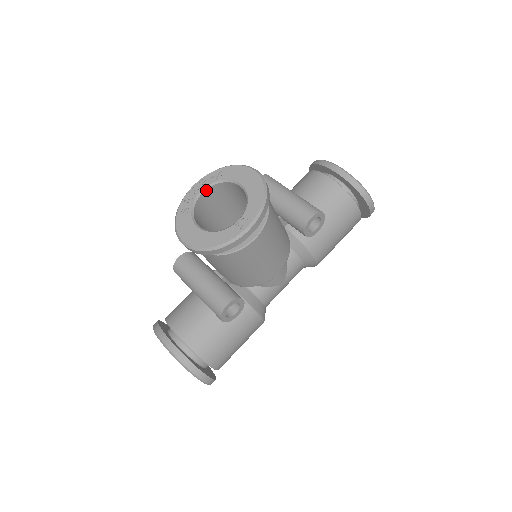
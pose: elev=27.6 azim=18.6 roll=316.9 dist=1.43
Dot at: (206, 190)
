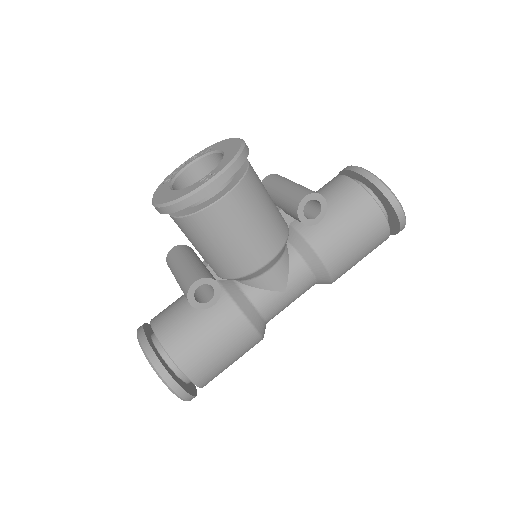
Dot at: (193, 164)
